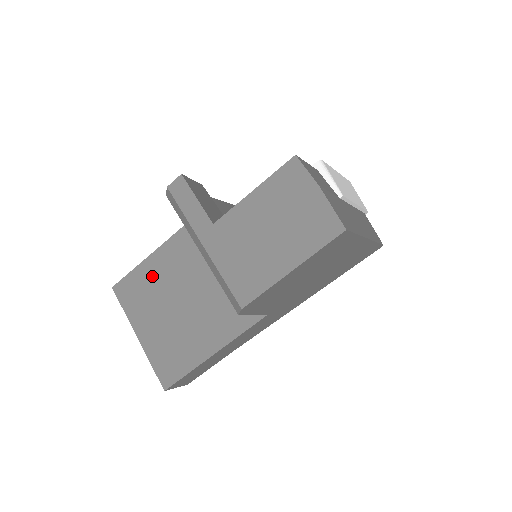
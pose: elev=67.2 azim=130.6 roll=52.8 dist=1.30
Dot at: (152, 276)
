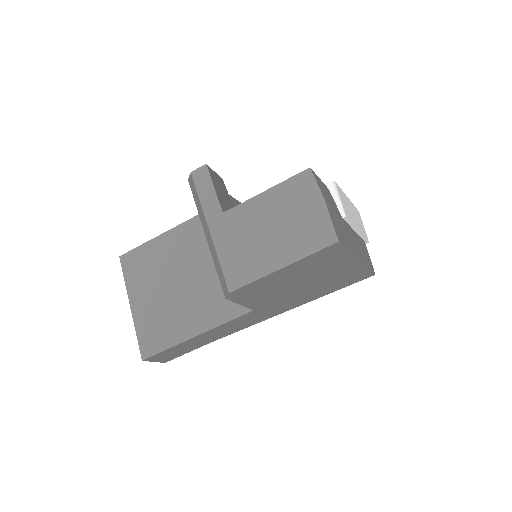
Dot at: (158, 254)
